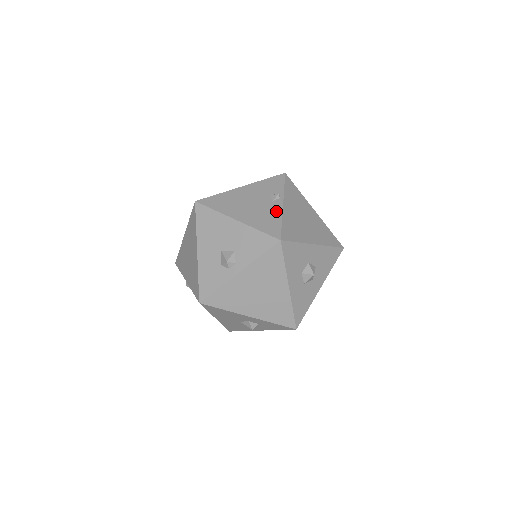
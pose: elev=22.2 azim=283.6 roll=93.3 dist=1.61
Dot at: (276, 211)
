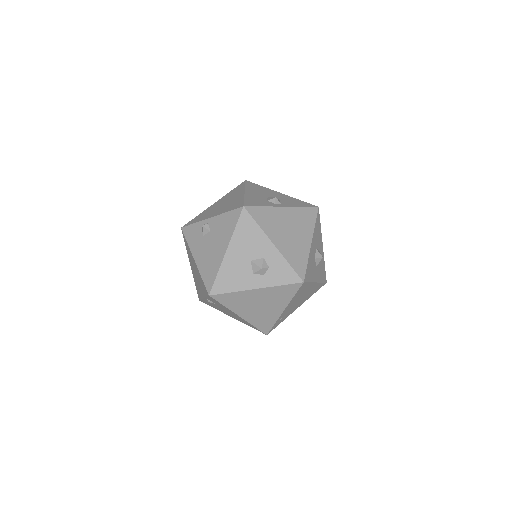
Dot at: occluded
